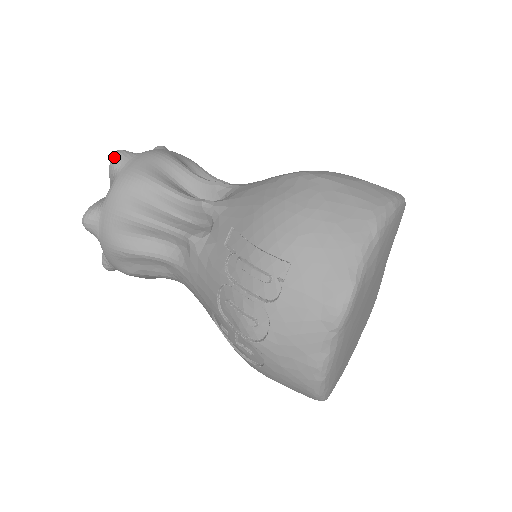
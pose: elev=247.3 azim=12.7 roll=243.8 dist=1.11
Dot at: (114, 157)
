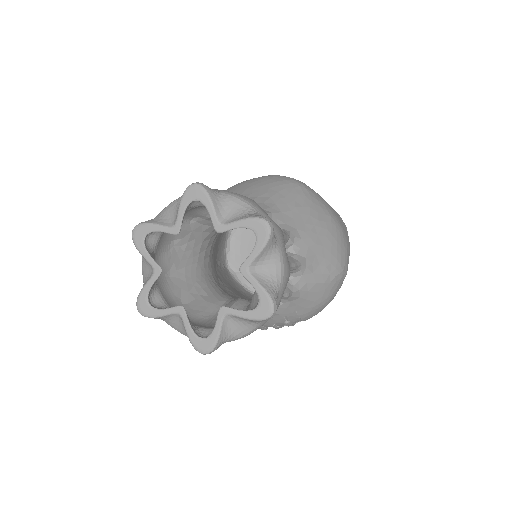
Dot at: occluded
